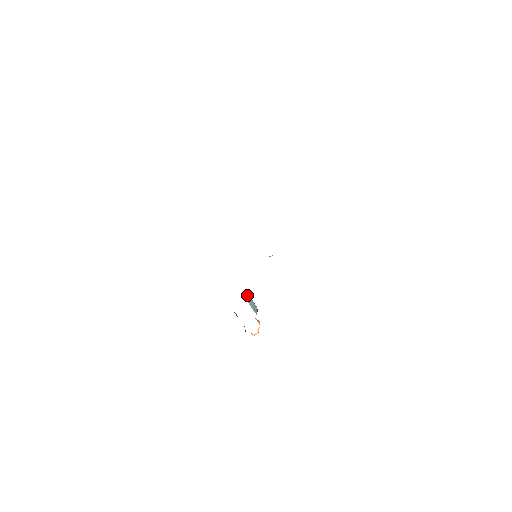
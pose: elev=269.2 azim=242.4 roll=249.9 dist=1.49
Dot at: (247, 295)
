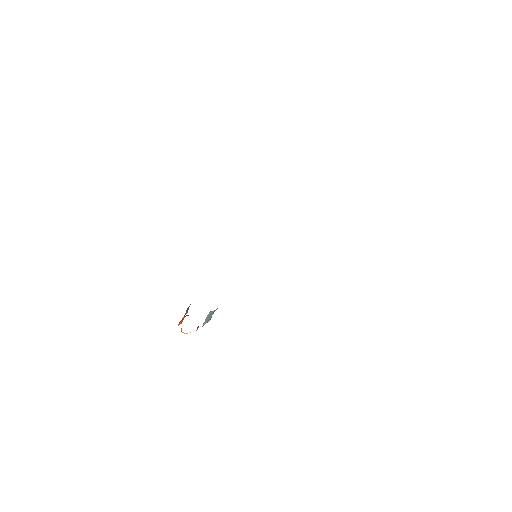
Dot at: (214, 310)
